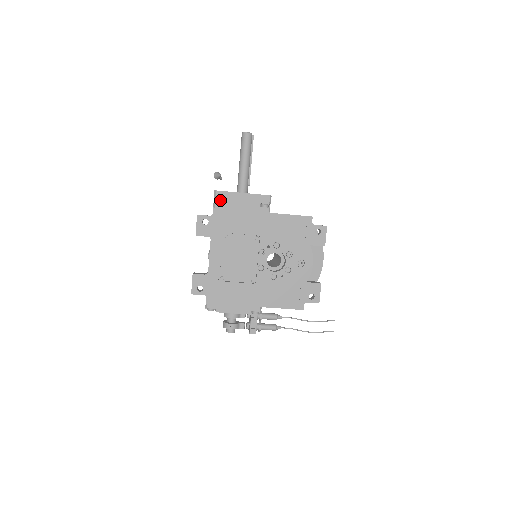
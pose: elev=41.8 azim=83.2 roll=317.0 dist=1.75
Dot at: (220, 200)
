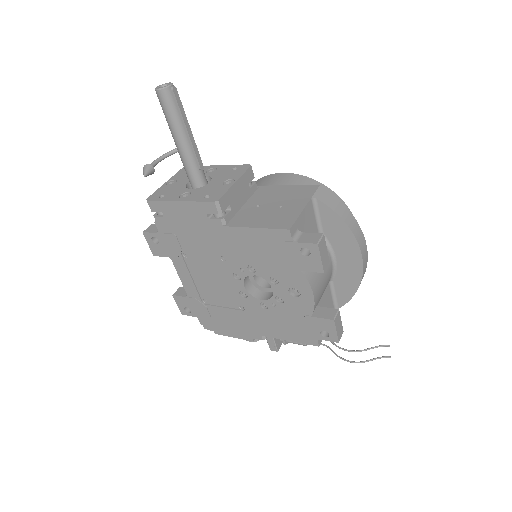
Dot at: (159, 211)
